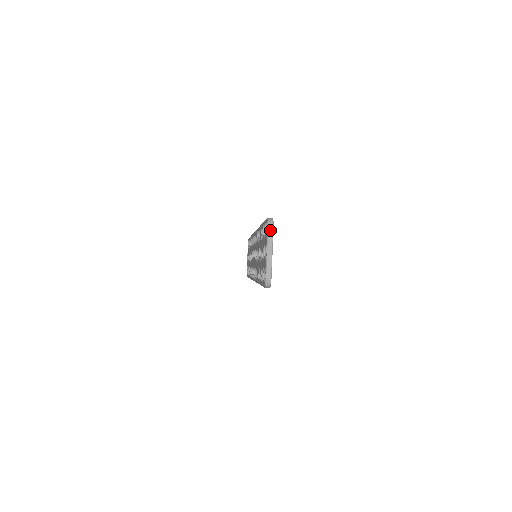
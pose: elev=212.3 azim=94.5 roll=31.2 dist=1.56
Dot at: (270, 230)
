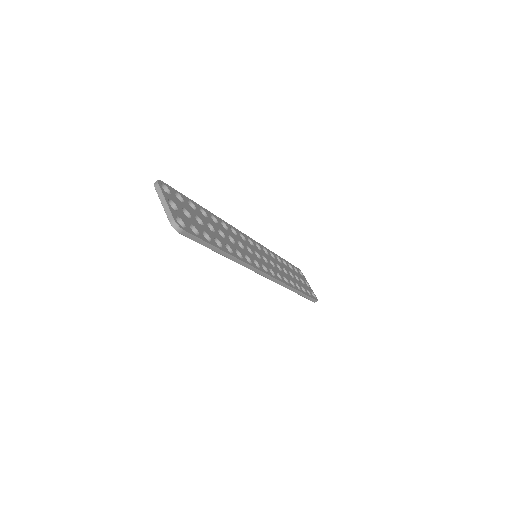
Dot at: (156, 187)
